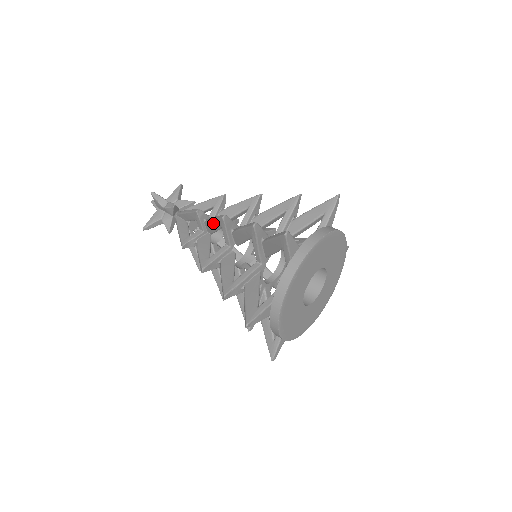
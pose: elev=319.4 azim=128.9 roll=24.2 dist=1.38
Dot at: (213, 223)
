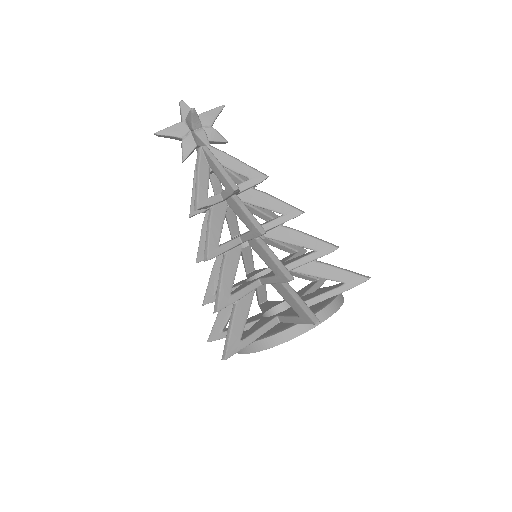
Dot at: (244, 215)
